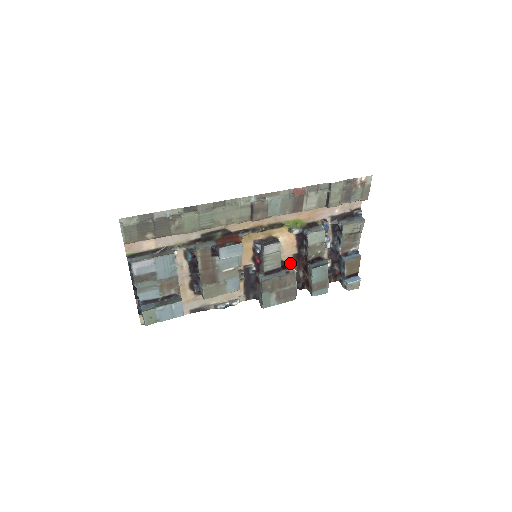
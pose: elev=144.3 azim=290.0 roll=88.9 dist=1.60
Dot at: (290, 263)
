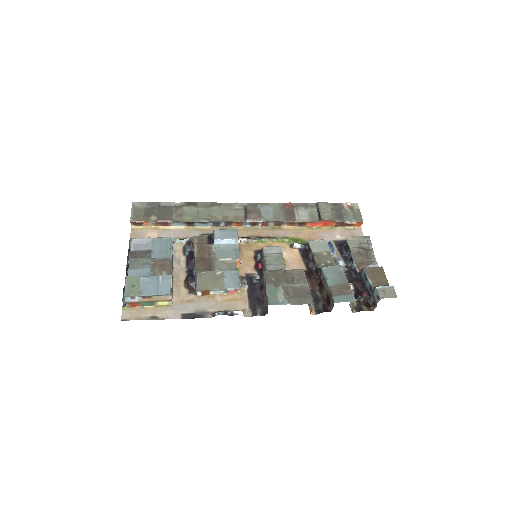
Dot at: occluded
